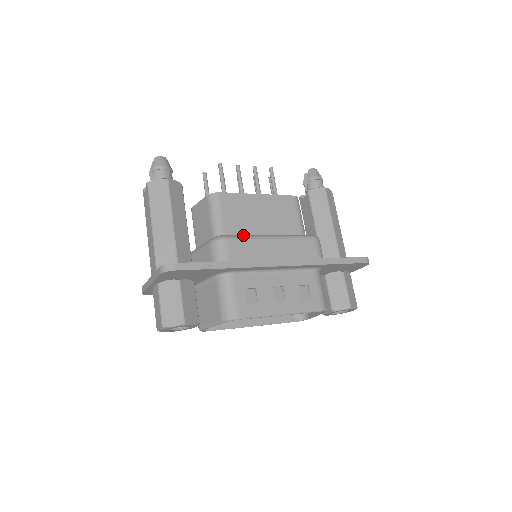
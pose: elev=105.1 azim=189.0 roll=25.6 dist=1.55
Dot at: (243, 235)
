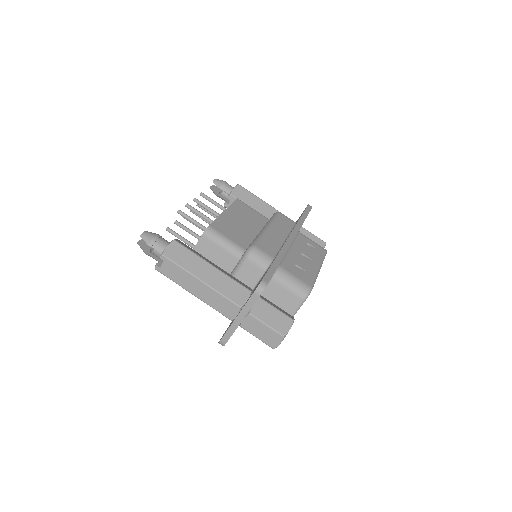
Dot at: (256, 238)
